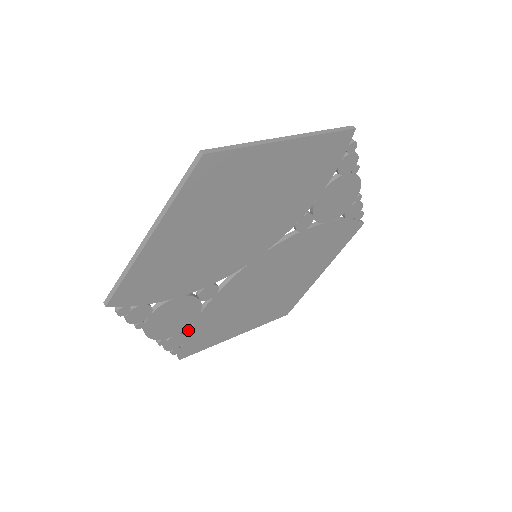
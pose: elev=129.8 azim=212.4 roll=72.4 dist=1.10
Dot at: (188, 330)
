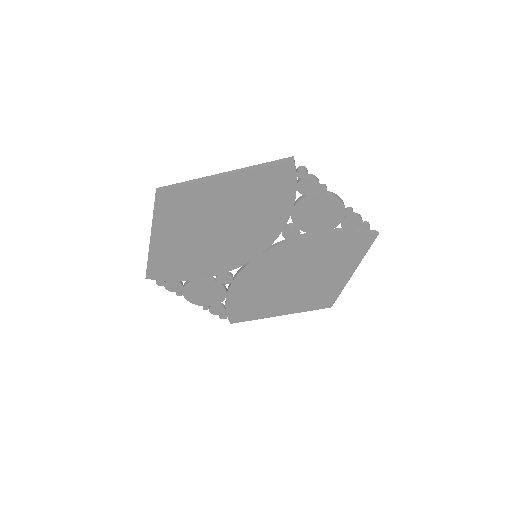
Dot at: (225, 303)
